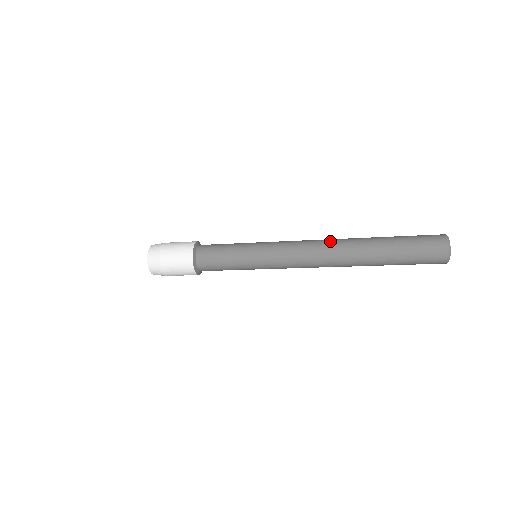
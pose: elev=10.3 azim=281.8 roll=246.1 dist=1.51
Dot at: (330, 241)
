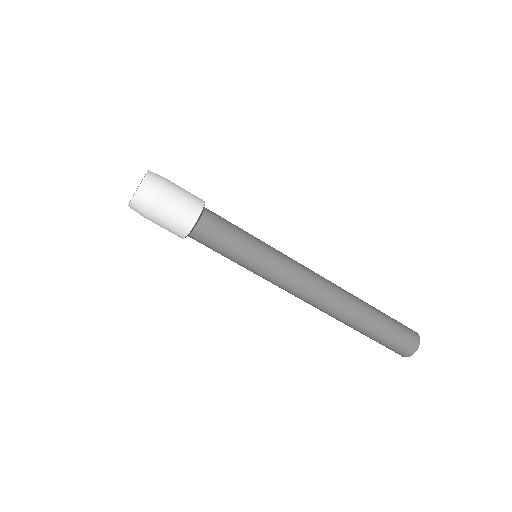
Dot at: (335, 286)
